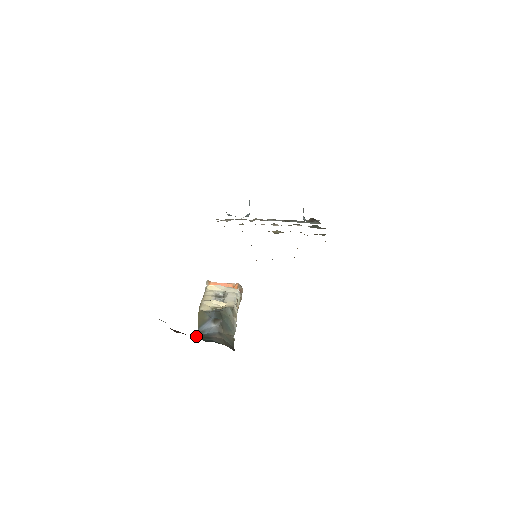
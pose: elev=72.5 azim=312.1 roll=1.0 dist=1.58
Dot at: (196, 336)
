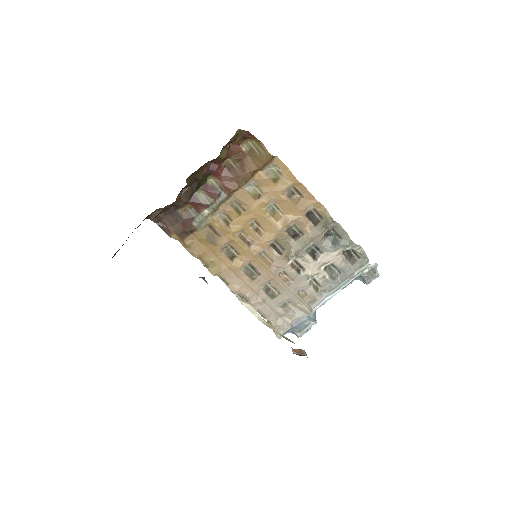
Dot at: occluded
